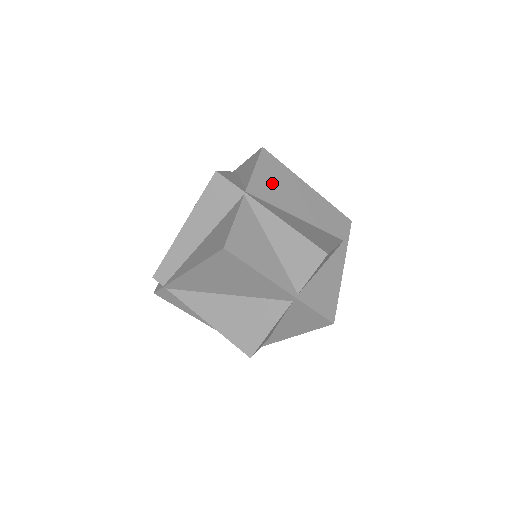
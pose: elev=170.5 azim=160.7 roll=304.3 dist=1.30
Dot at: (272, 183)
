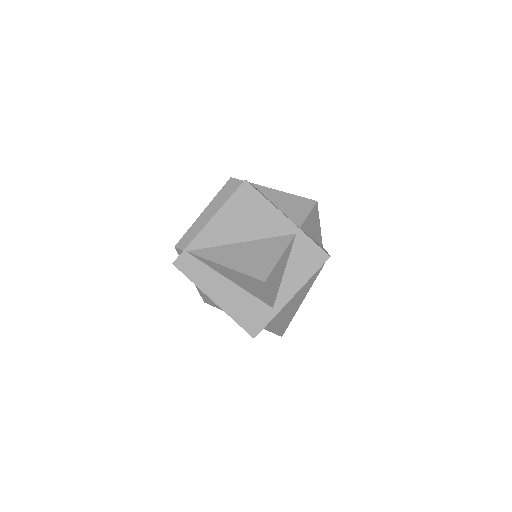
Dot at: occluded
